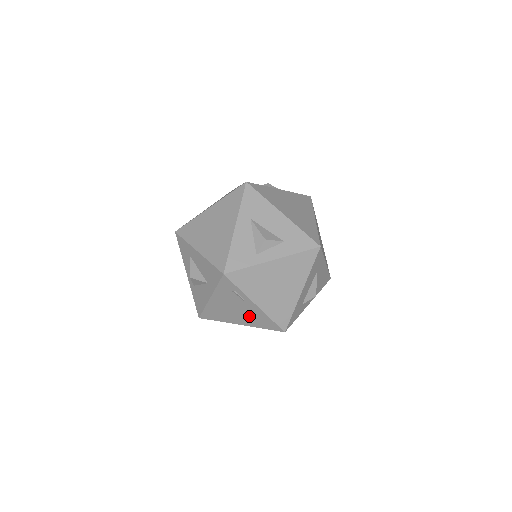
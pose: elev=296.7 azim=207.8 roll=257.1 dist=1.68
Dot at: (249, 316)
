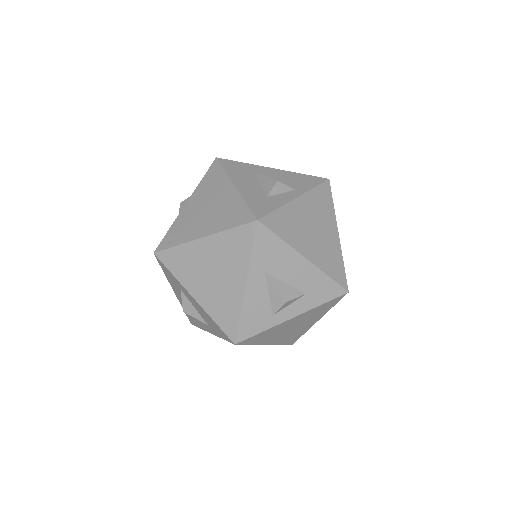
Dot at: occluded
